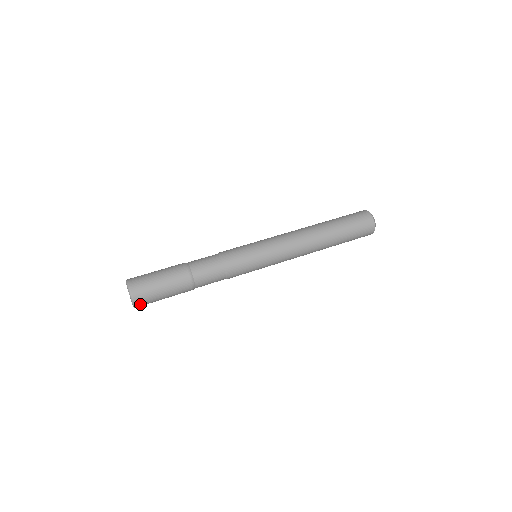
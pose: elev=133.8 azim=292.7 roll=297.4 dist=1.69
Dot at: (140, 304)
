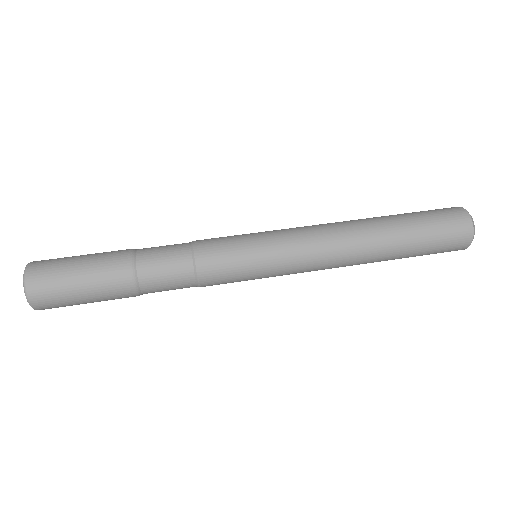
Dot at: (44, 307)
